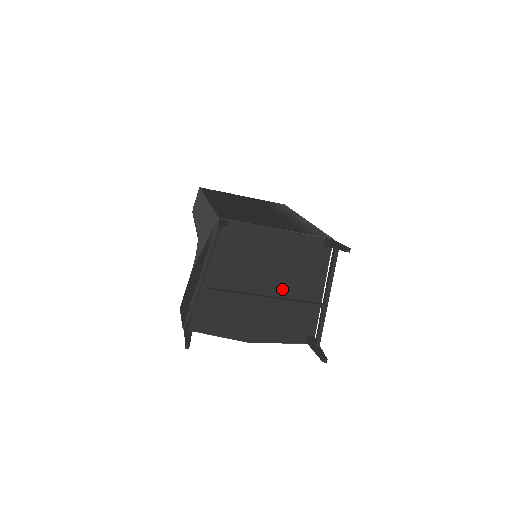
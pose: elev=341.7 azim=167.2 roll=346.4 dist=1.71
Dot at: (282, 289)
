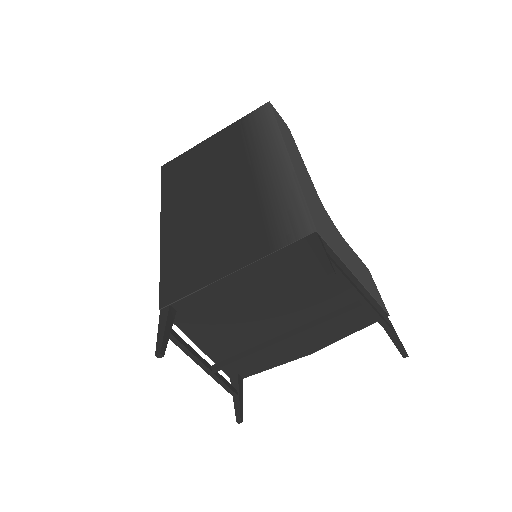
Dot at: (300, 306)
